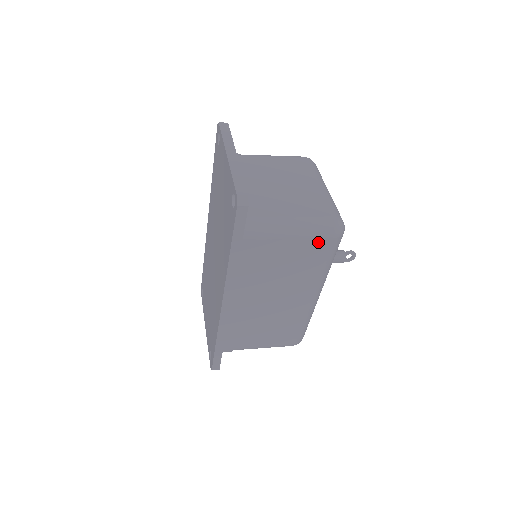
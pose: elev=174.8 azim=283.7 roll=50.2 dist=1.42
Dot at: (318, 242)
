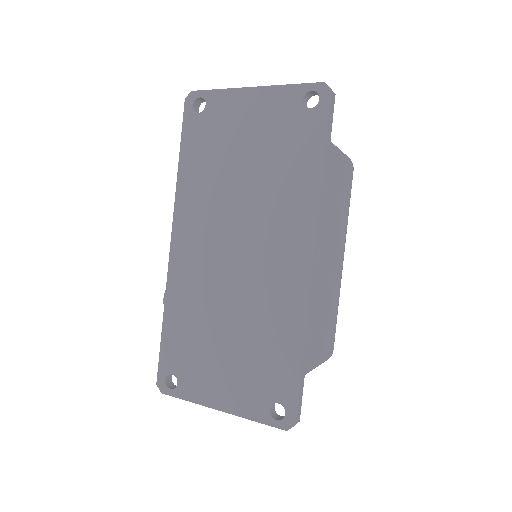
Dot at: (349, 172)
